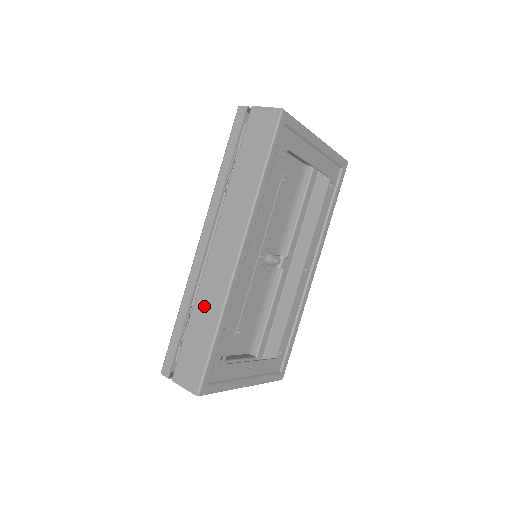
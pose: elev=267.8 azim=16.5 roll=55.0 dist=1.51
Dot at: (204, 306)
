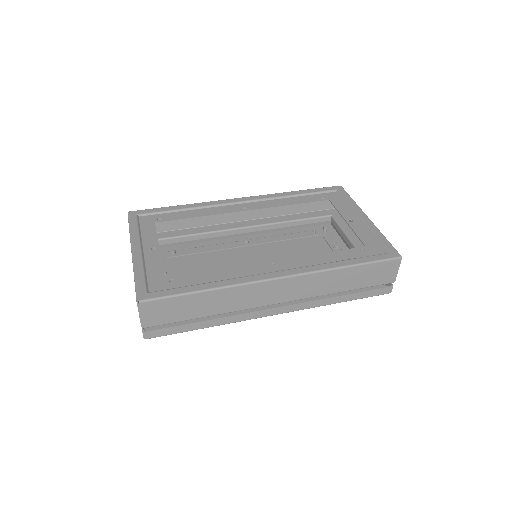
Dot at: (196, 218)
